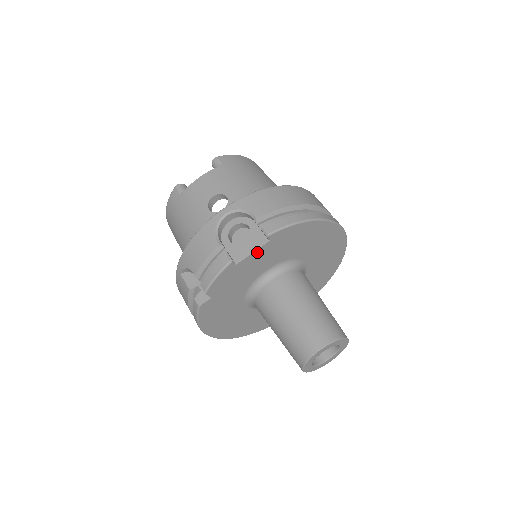
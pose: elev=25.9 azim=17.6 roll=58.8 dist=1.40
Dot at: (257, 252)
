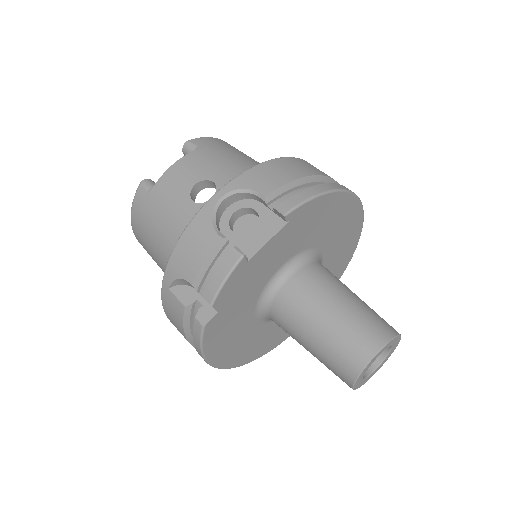
Dot at: (273, 240)
